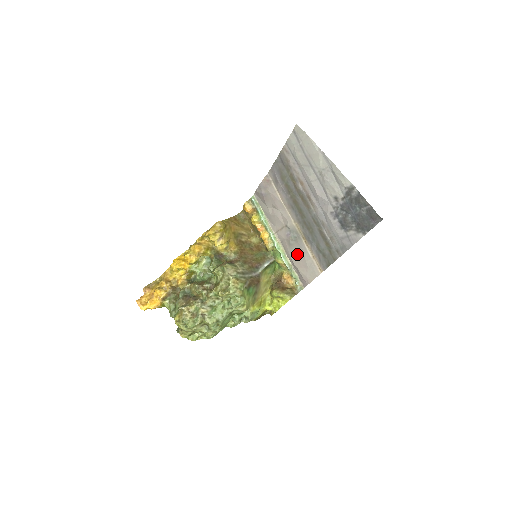
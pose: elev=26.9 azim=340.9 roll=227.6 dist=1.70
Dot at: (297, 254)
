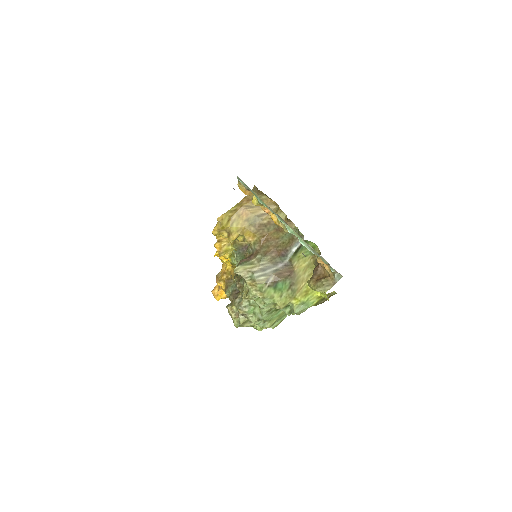
Dot at: occluded
